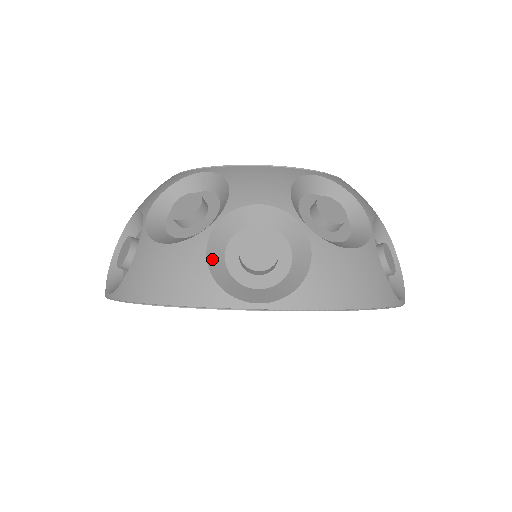
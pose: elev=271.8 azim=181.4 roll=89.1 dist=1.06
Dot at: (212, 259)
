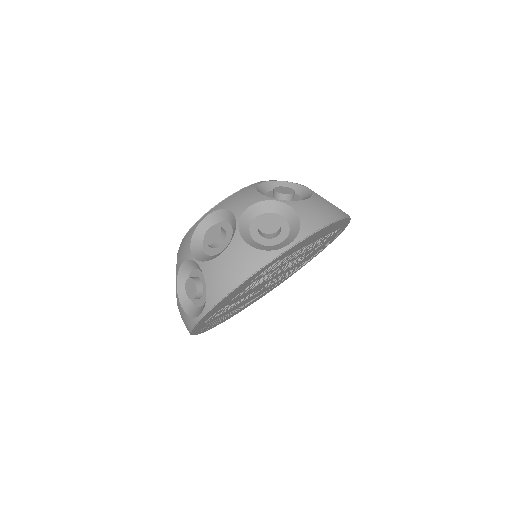
Dot at: (184, 304)
